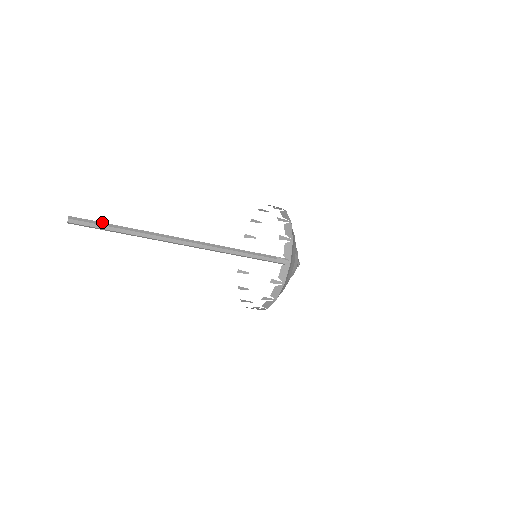
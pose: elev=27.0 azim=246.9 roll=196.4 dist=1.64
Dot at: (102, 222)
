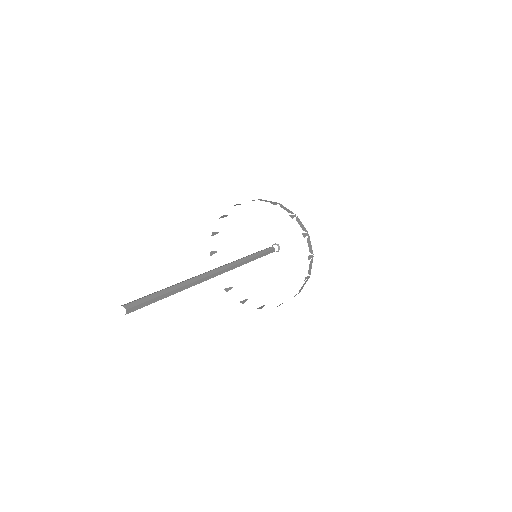
Dot at: (153, 293)
